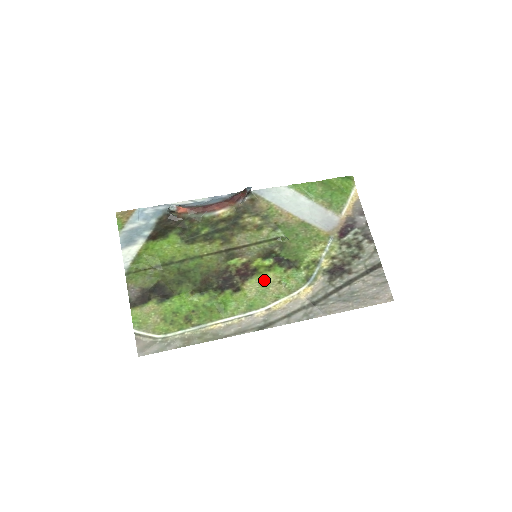
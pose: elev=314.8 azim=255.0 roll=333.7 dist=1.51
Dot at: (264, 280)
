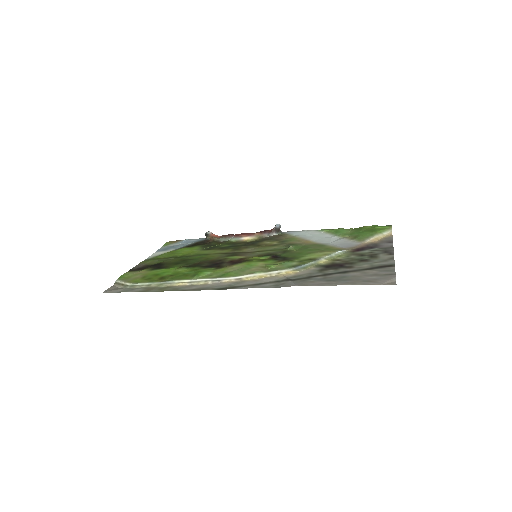
Dot at: (250, 265)
